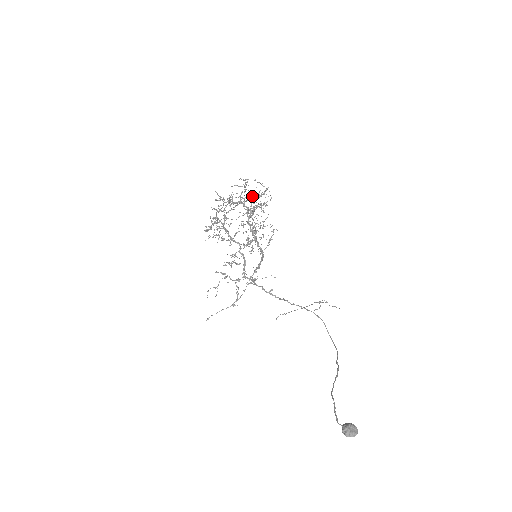
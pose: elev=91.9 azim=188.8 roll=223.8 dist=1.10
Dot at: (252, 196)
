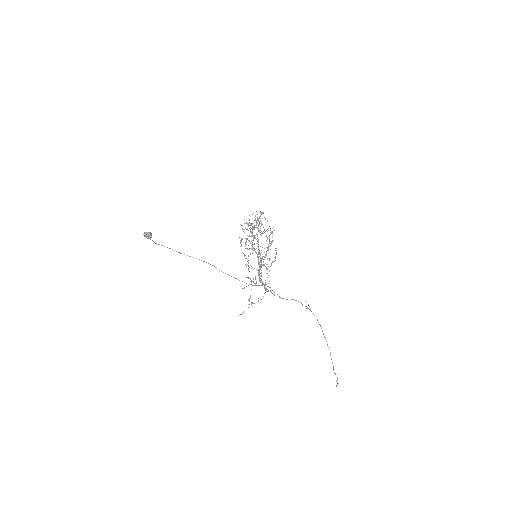
Dot at: occluded
